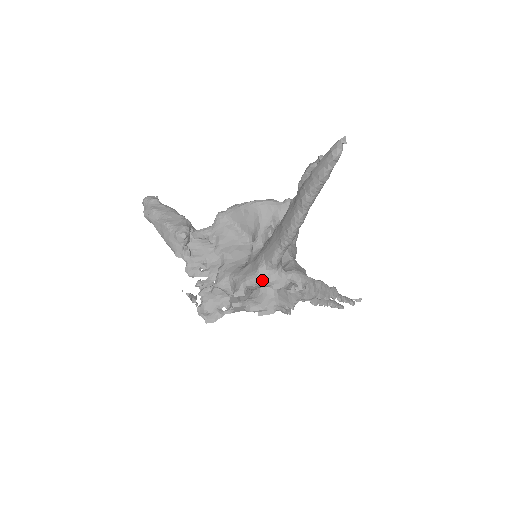
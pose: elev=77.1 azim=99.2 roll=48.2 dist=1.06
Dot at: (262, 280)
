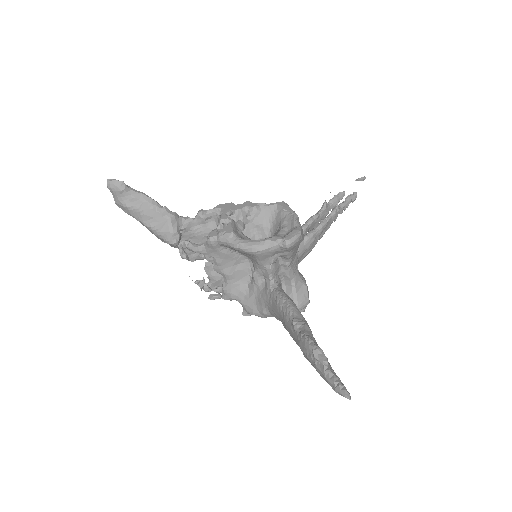
Dot at: occluded
